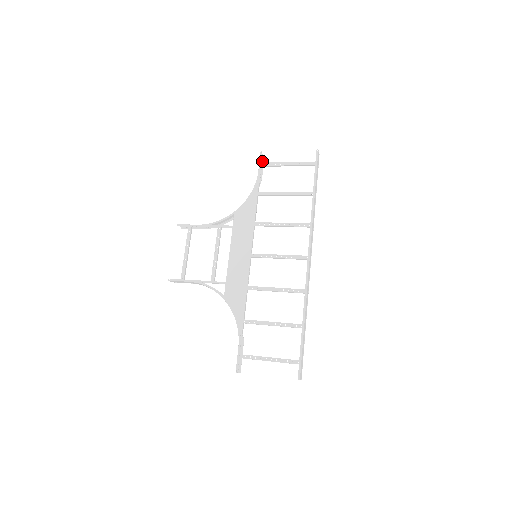
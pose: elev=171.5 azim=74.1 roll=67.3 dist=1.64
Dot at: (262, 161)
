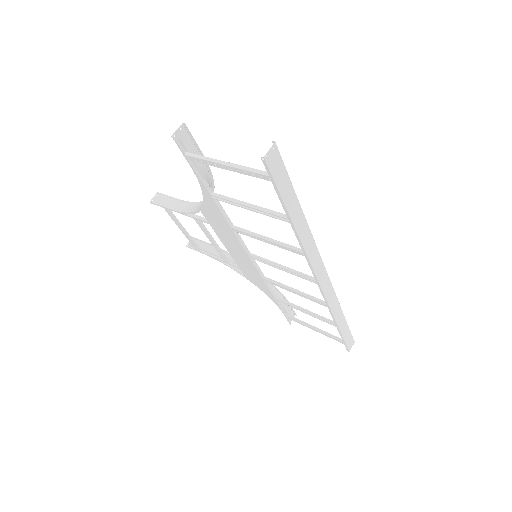
Dot at: (188, 133)
